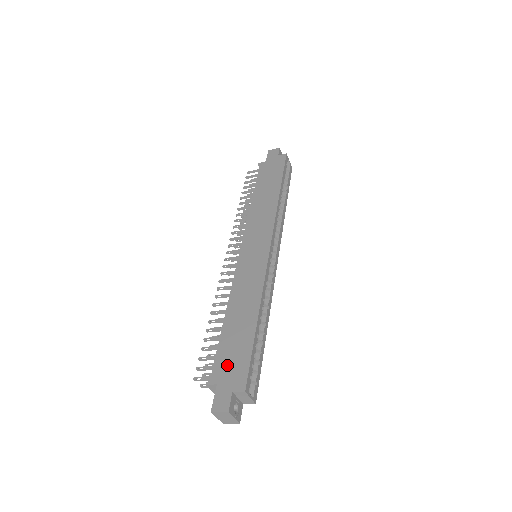
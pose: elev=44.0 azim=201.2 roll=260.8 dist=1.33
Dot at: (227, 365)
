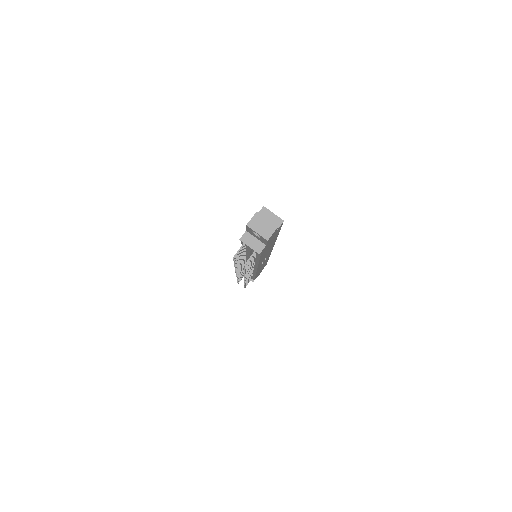
Dot at: occluded
